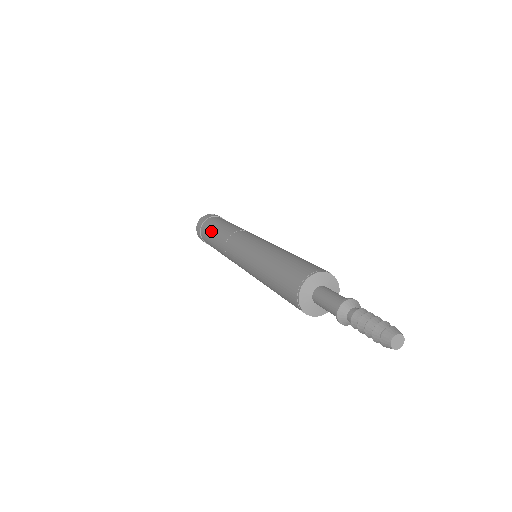
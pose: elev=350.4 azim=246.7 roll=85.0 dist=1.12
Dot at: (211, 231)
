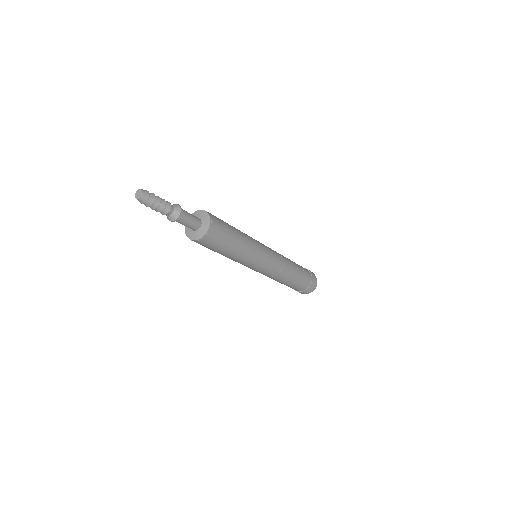
Dot at: occluded
